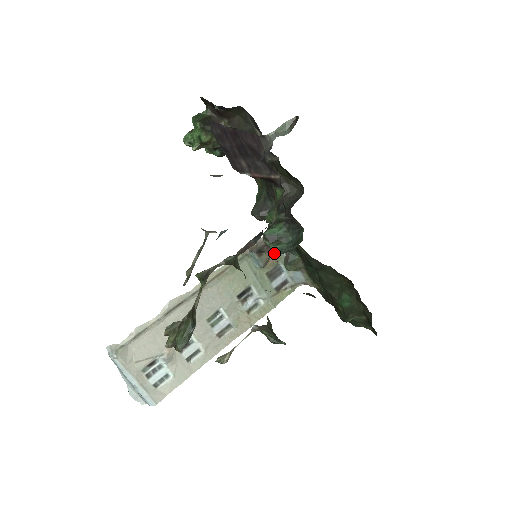
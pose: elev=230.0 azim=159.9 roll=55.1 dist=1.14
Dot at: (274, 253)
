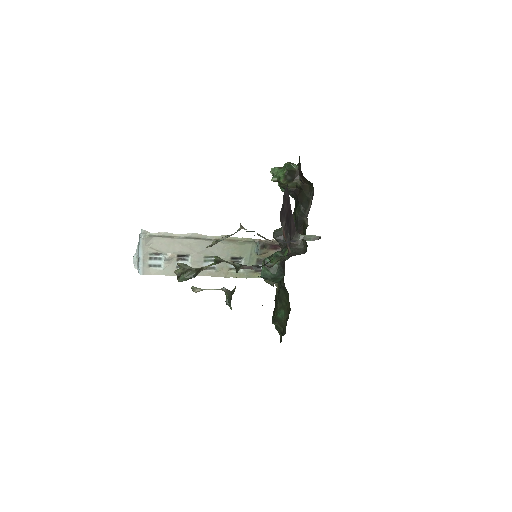
Dot at: (261, 273)
